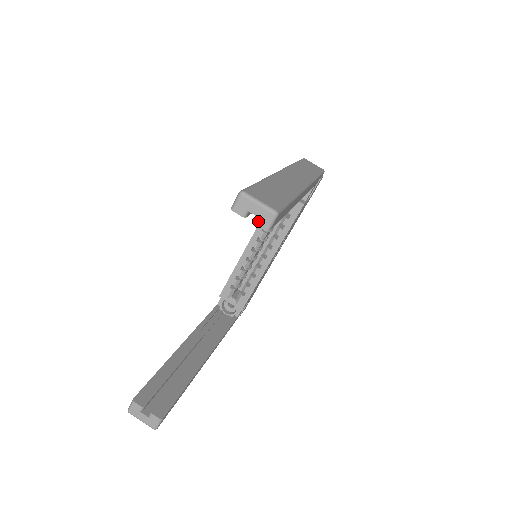
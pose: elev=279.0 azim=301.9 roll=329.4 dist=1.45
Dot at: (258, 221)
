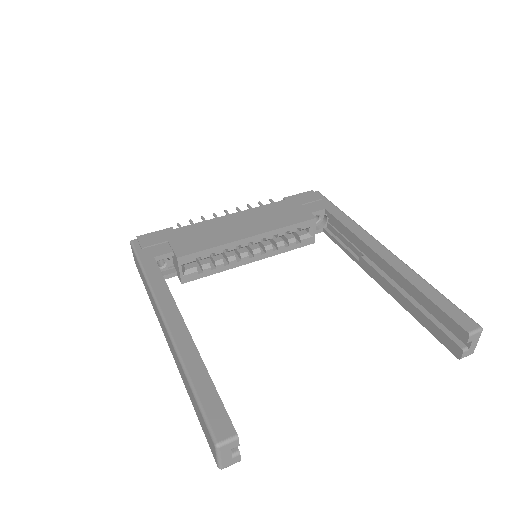
Dot at: (466, 351)
